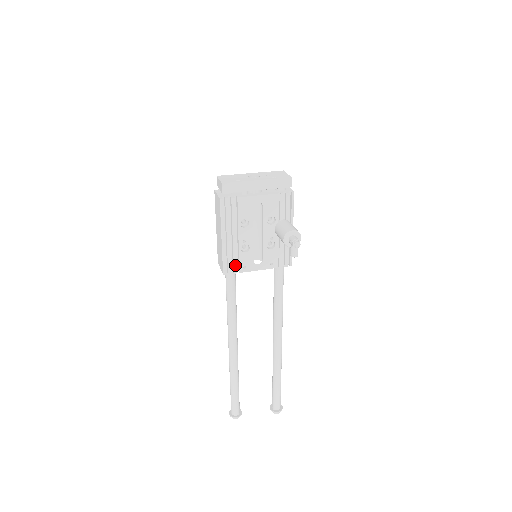
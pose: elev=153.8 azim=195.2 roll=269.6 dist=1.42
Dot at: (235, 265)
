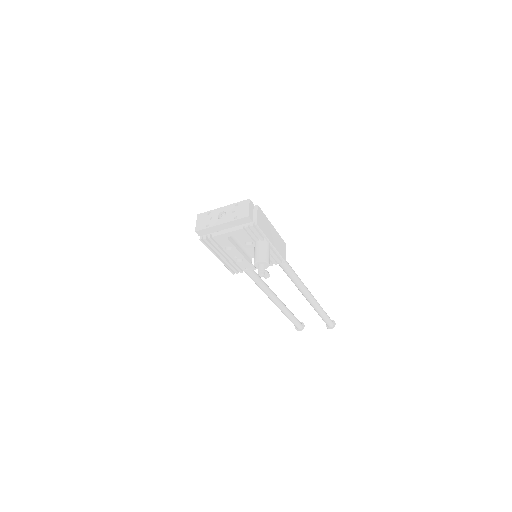
Dot at: (238, 269)
